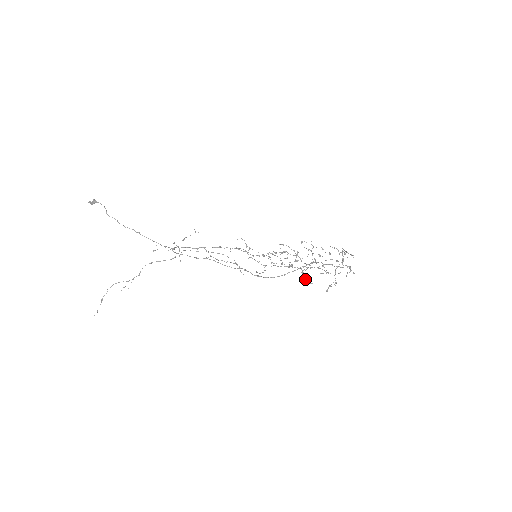
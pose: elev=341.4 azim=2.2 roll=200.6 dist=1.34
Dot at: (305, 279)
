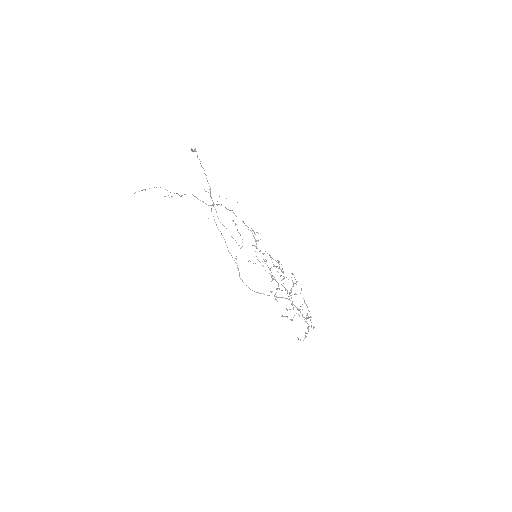
Dot at: (275, 294)
